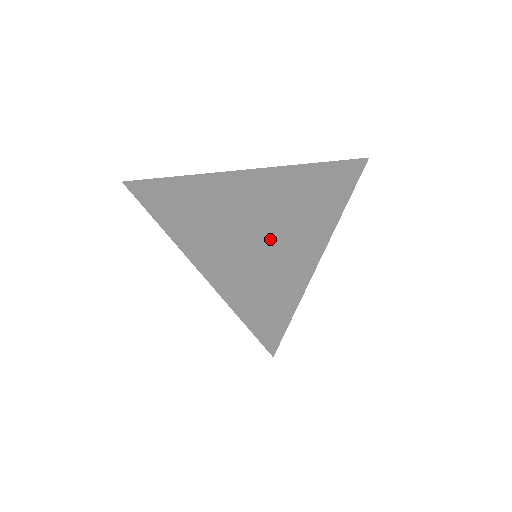
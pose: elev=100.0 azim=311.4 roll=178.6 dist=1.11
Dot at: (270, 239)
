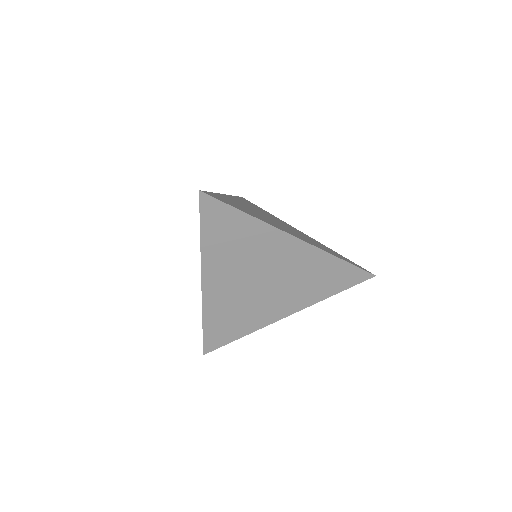
Dot at: (268, 219)
